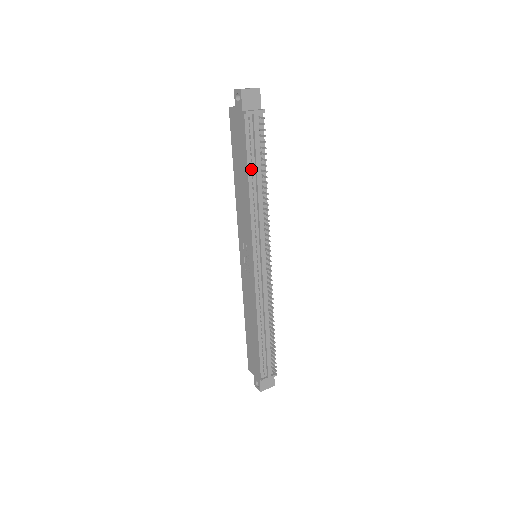
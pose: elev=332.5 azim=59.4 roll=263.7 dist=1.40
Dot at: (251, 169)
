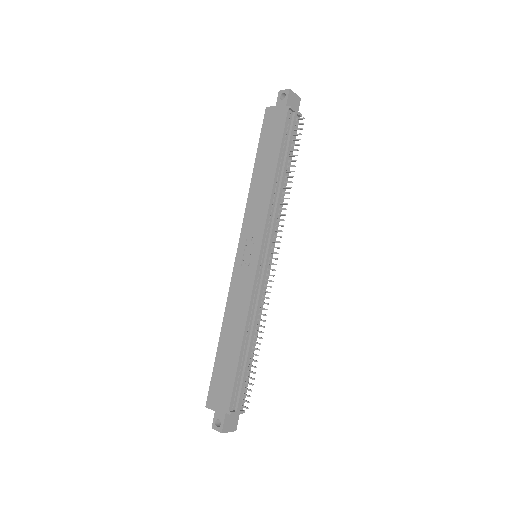
Dot at: (281, 159)
